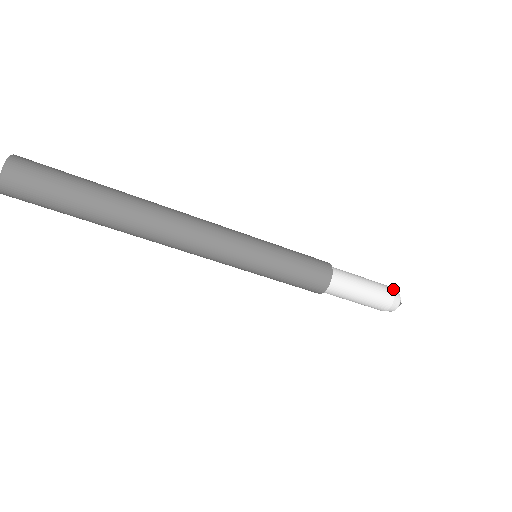
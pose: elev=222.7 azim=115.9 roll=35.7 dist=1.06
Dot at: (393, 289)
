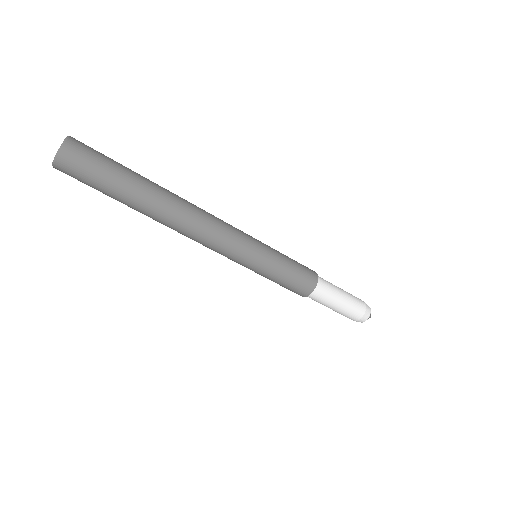
Dot at: occluded
